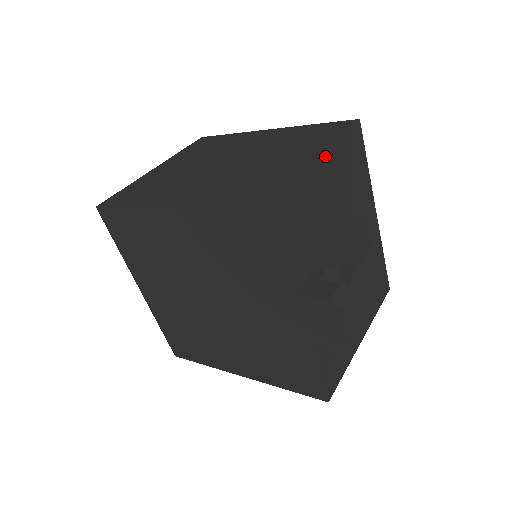
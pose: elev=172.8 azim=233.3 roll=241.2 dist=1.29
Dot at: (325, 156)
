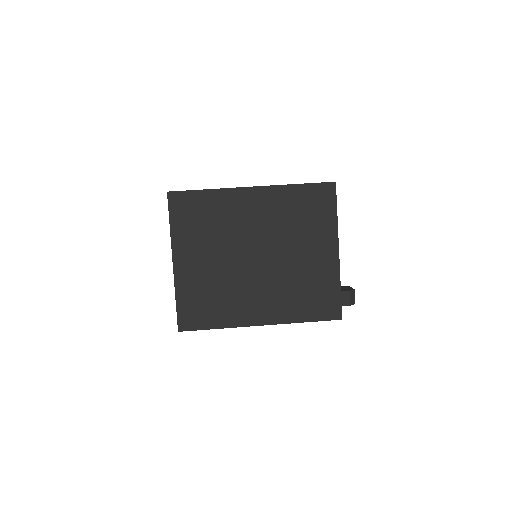
Dot at: (338, 245)
